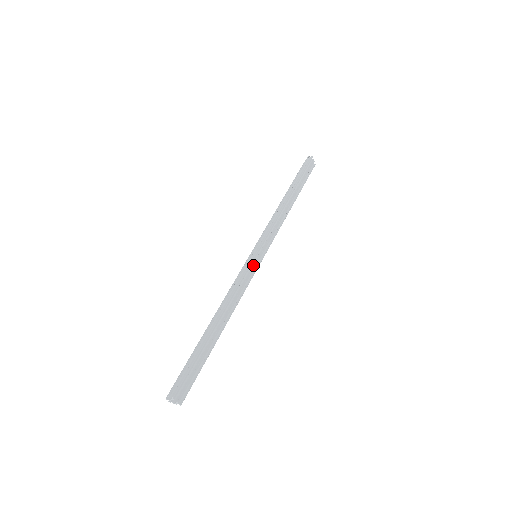
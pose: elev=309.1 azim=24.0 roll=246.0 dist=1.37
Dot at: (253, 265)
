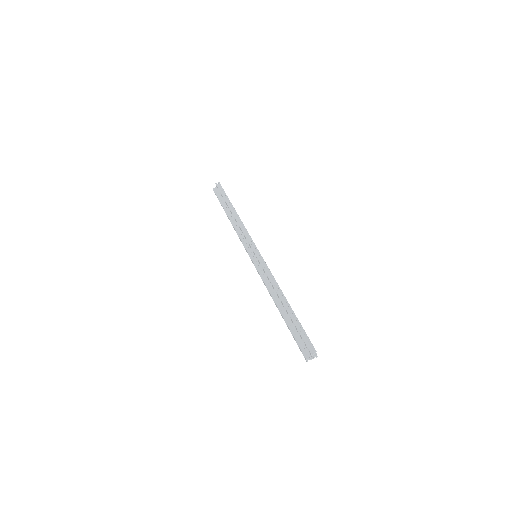
Dot at: occluded
